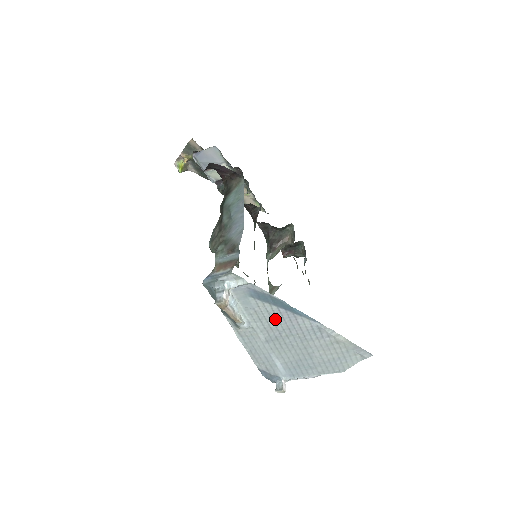
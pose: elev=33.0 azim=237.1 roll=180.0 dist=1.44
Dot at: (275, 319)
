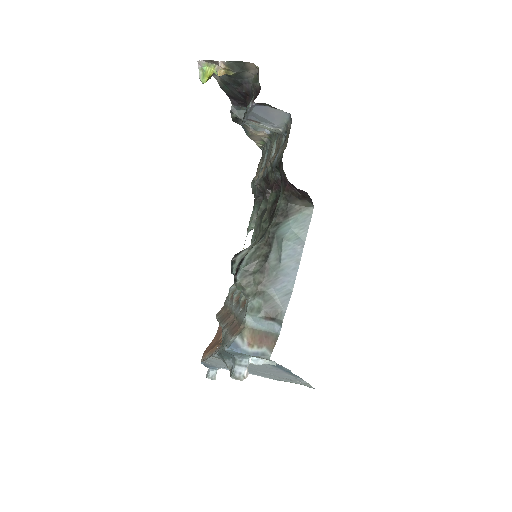
Dot at: (265, 368)
